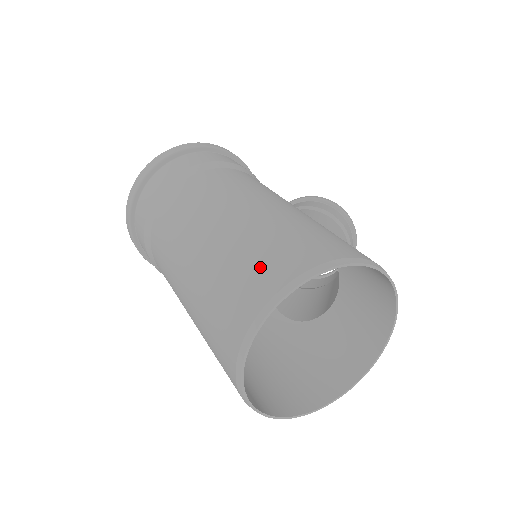
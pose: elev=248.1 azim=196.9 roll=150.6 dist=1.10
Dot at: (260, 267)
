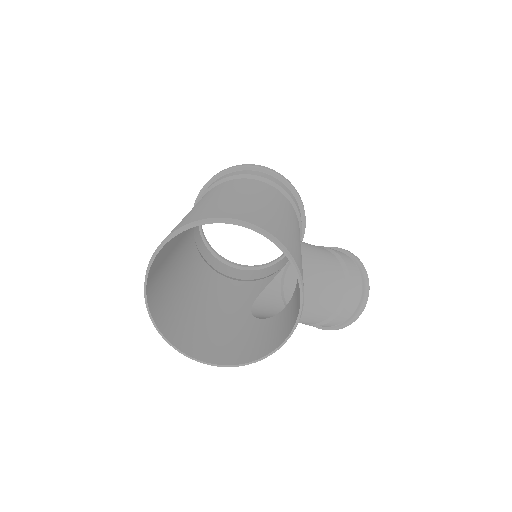
Dot at: (203, 212)
